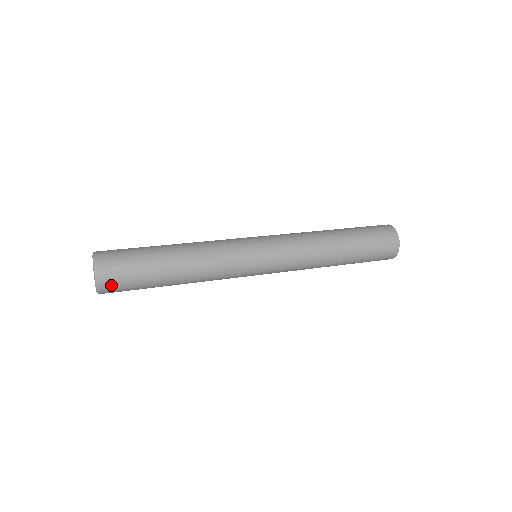
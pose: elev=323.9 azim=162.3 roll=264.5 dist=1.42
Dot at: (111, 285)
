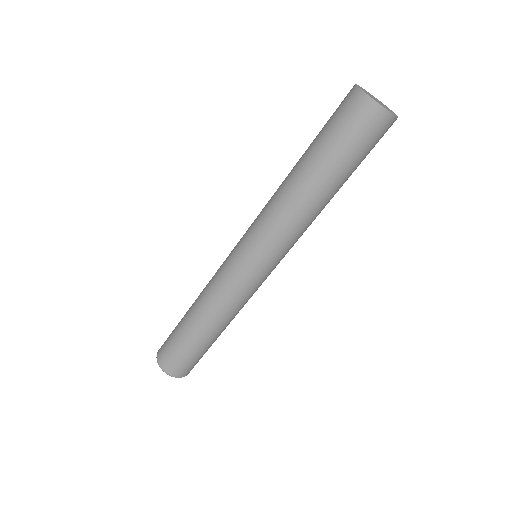
Dot at: (193, 367)
